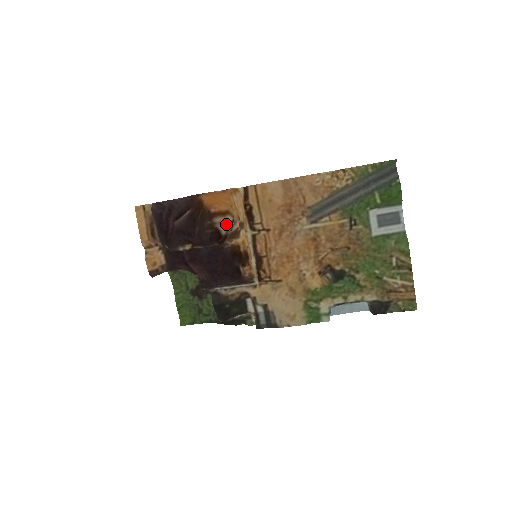
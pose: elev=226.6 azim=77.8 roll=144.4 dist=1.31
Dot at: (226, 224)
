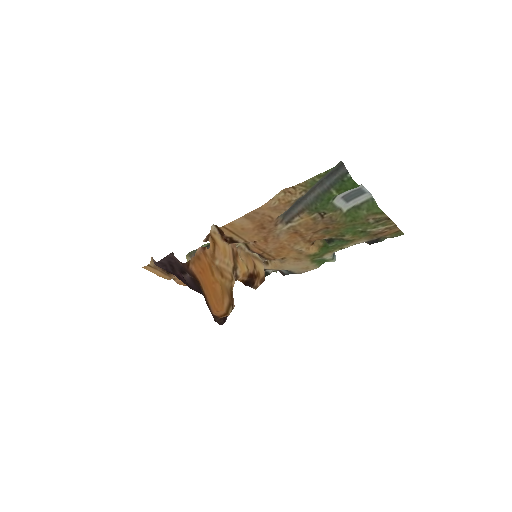
Dot at: occluded
